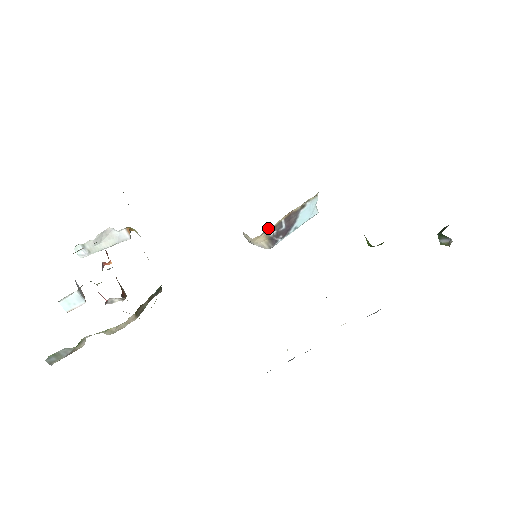
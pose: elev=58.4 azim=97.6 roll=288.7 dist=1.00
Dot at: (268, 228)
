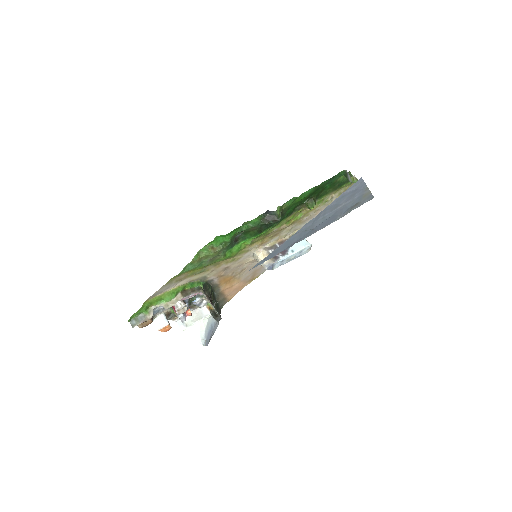
Dot at: (266, 248)
